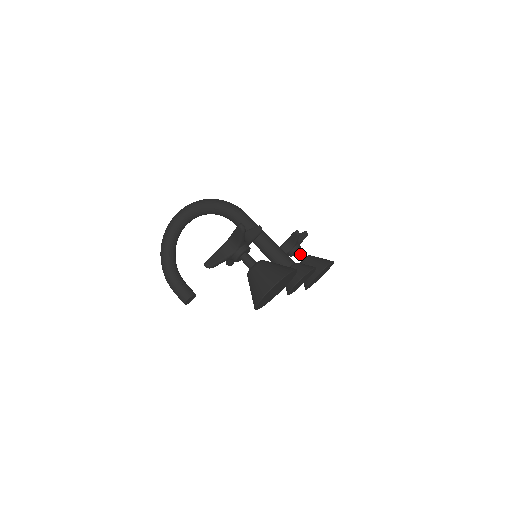
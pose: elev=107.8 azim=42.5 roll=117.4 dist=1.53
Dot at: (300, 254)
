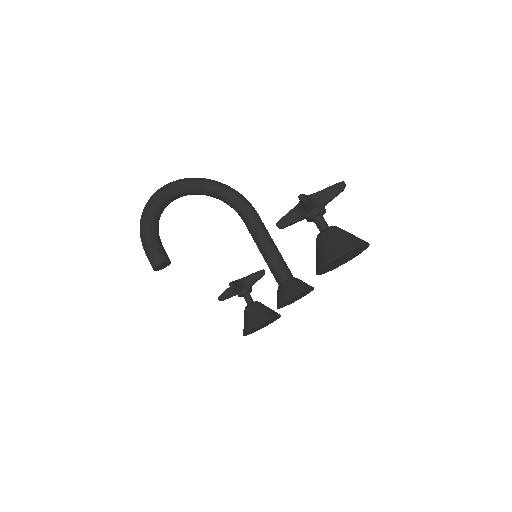
Dot at: (251, 297)
